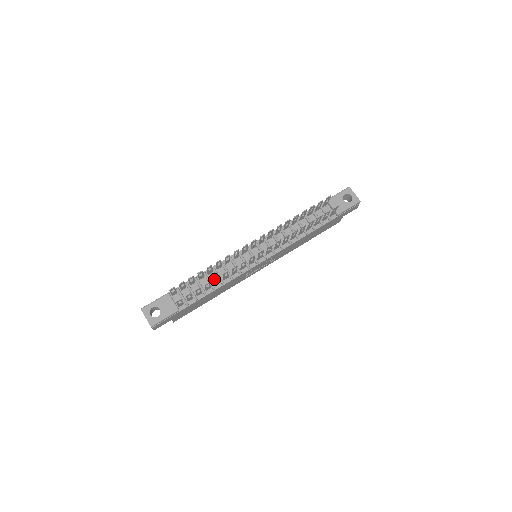
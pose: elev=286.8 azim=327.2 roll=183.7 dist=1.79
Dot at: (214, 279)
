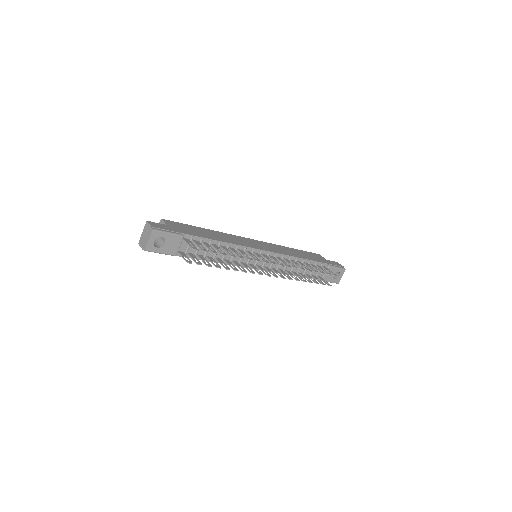
Dot at: (226, 269)
